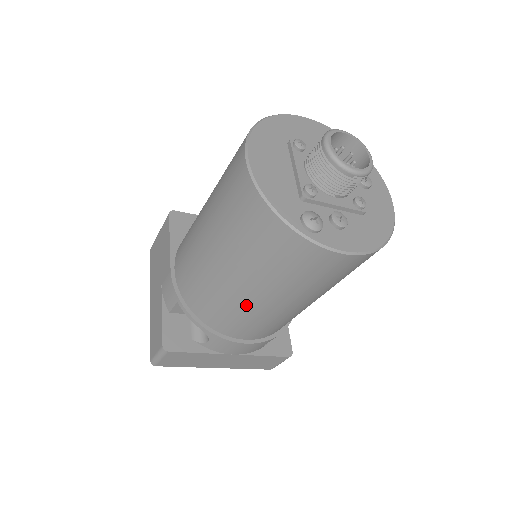
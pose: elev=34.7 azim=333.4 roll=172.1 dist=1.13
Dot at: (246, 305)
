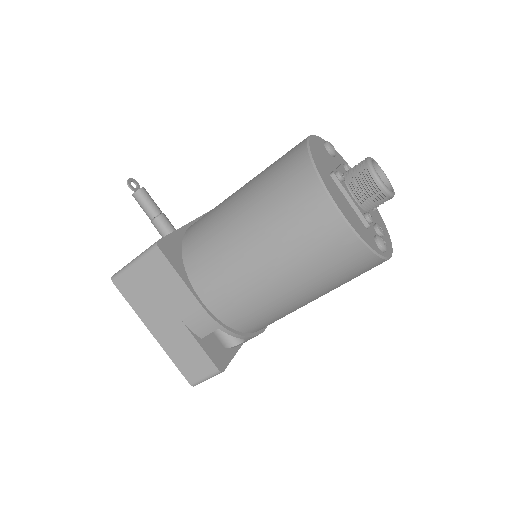
Dot at: (298, 308)
